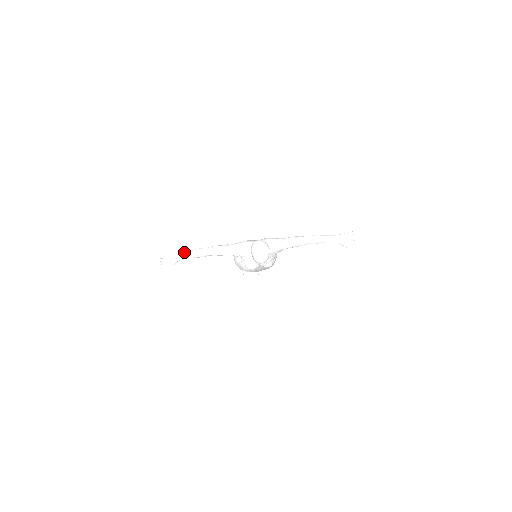
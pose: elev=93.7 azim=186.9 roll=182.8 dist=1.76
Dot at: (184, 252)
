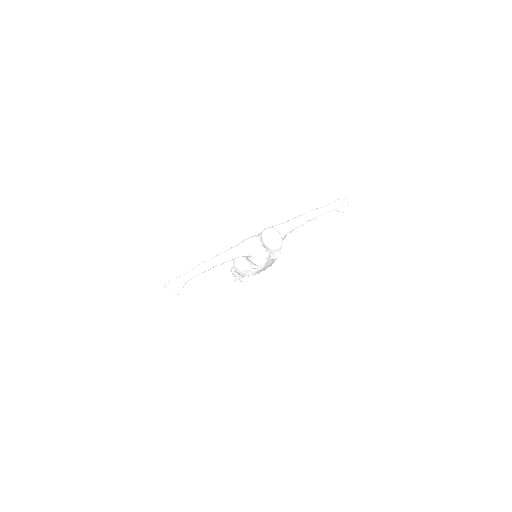
Dot at: (189, 271)
